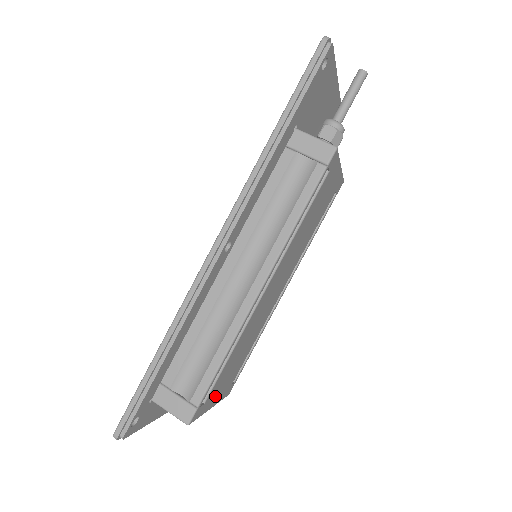
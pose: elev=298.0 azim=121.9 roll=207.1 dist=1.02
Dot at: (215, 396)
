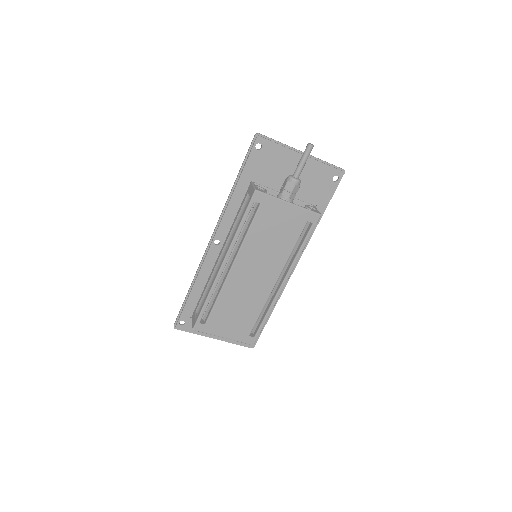
Dot at: (222, 329)
